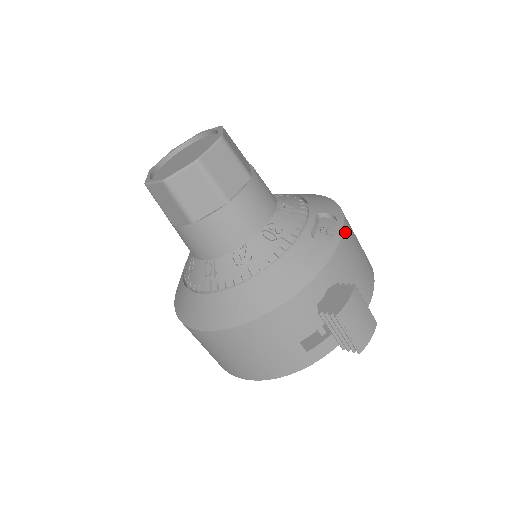
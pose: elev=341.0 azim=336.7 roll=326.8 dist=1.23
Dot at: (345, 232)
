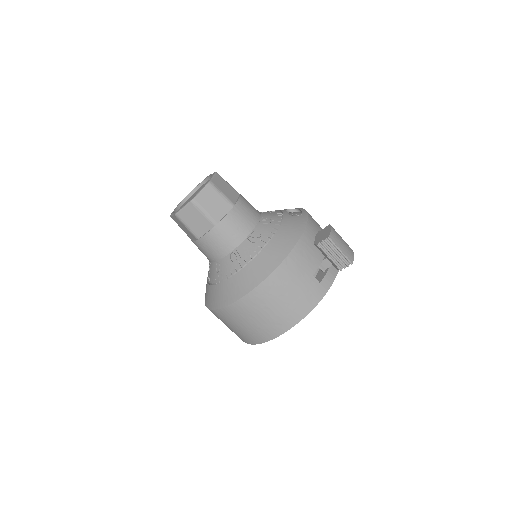
Dot at: occluded
